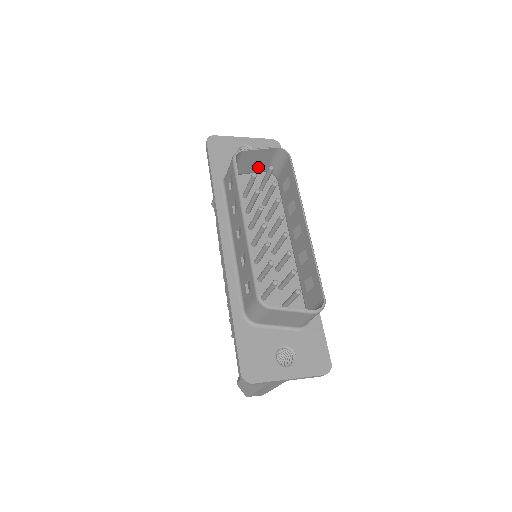
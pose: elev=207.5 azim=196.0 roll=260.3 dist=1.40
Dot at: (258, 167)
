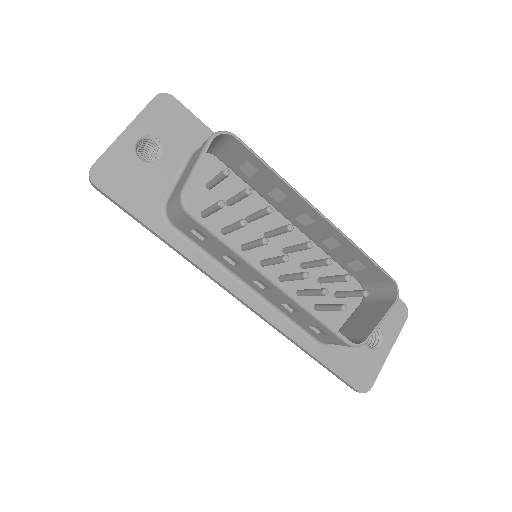
Dot at: occluded
